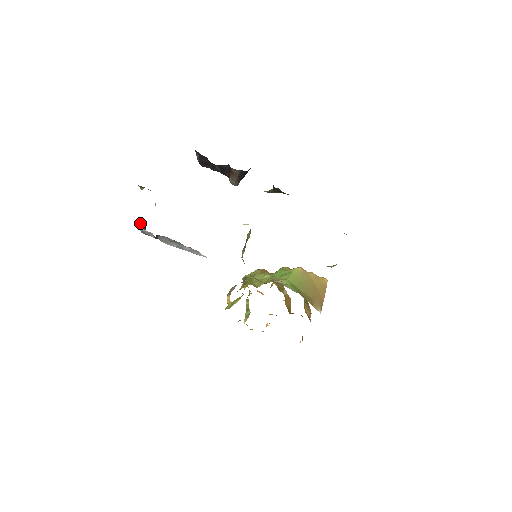
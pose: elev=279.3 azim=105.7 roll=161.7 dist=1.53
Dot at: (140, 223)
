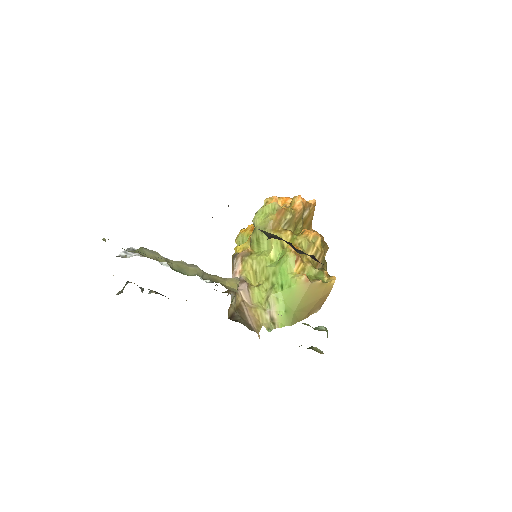
Dot at: occluded
